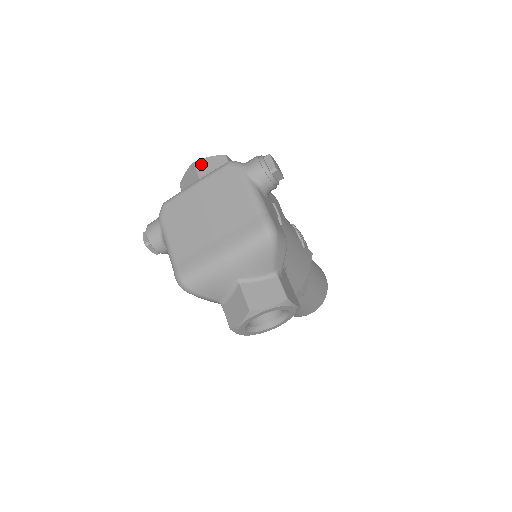
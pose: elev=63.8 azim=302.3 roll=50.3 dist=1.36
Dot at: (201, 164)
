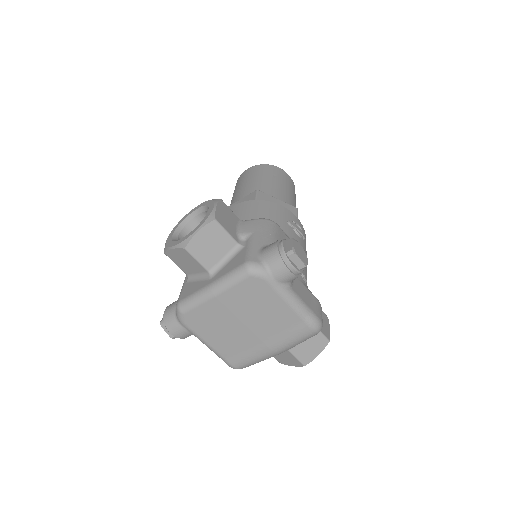
Dot at: (194, 247)
